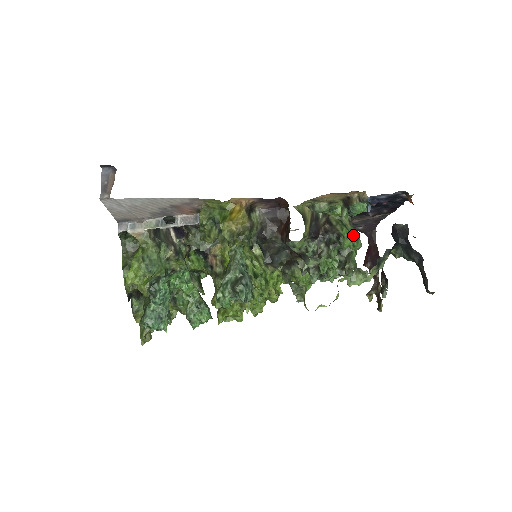
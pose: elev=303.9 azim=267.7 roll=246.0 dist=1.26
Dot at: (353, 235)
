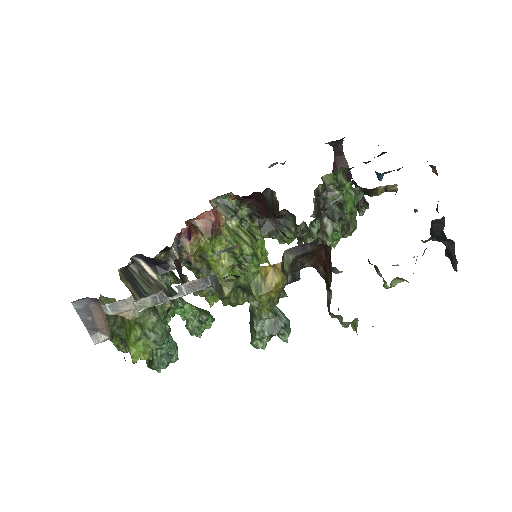
Dot at: (353, 195)
